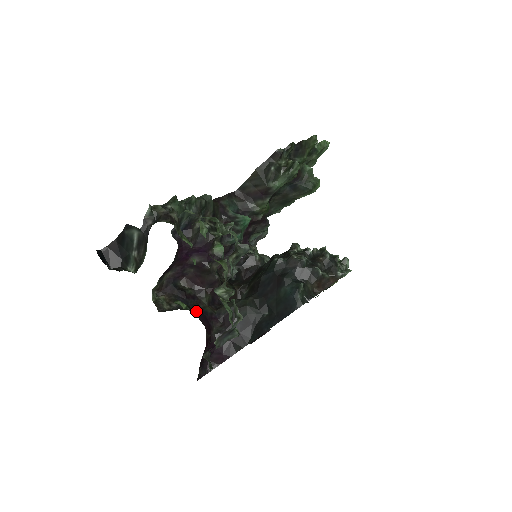
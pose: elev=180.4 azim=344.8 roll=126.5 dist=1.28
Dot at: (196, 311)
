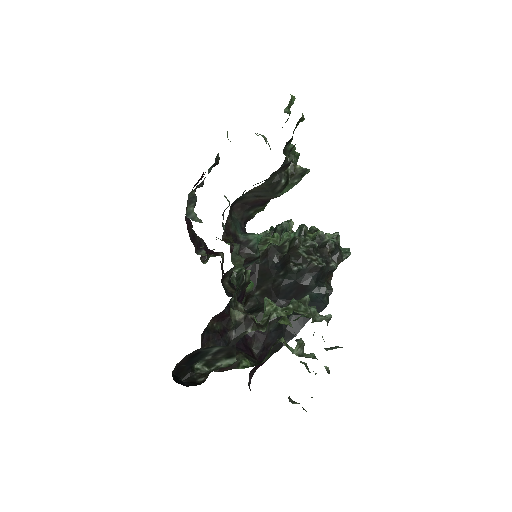
Dot at: (236, 345)
